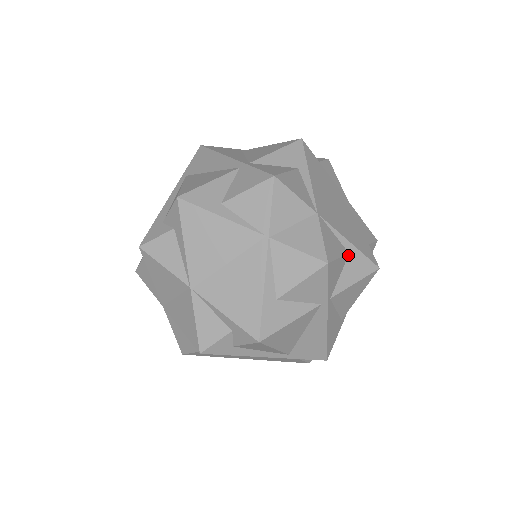
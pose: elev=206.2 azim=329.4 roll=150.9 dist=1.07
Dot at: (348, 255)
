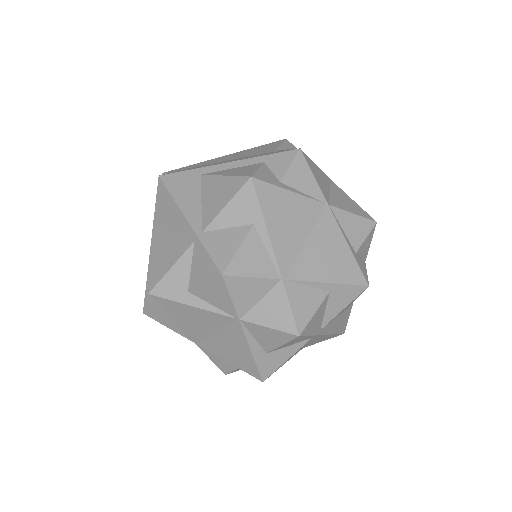
Dot at: (329, 293)
